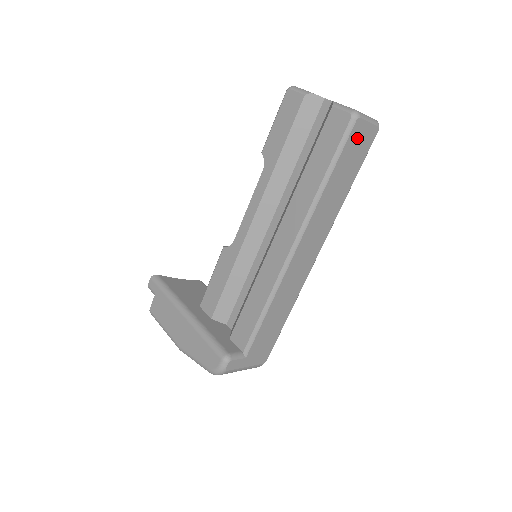
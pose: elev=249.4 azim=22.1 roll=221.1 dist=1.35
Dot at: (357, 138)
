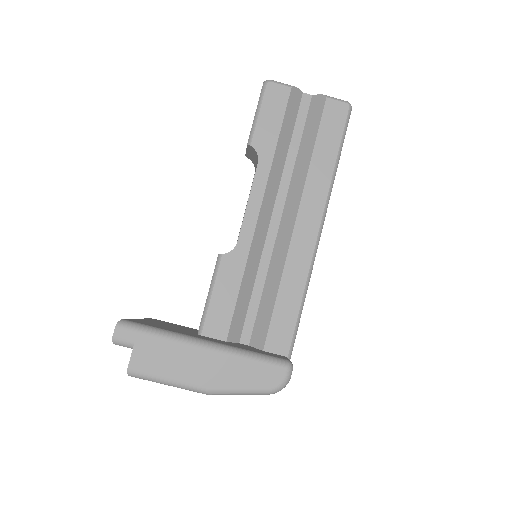
Dot at: occluded
